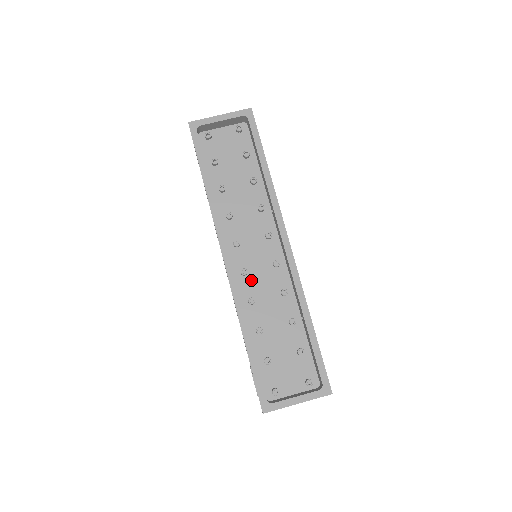
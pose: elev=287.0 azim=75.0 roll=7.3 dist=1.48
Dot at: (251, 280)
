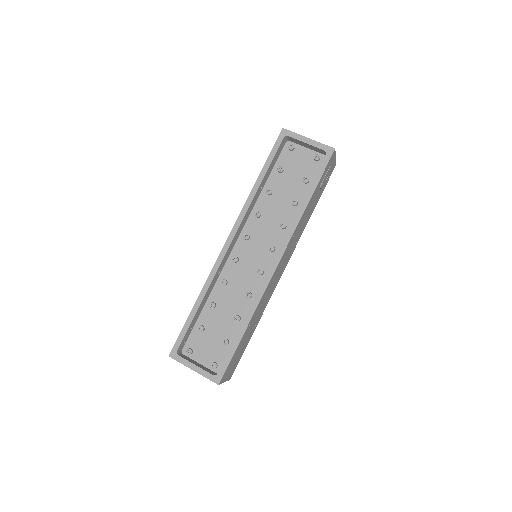
Dot at: (236, 269)
